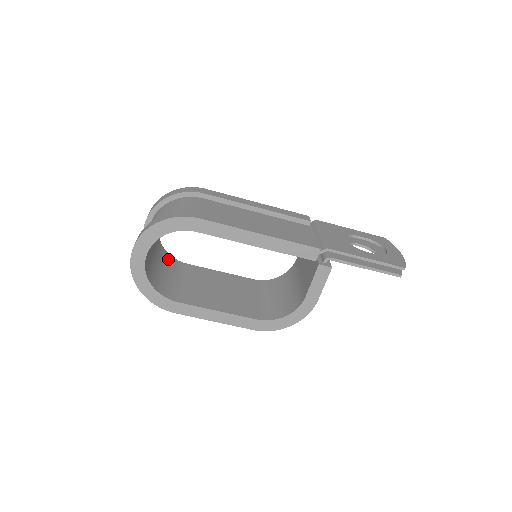
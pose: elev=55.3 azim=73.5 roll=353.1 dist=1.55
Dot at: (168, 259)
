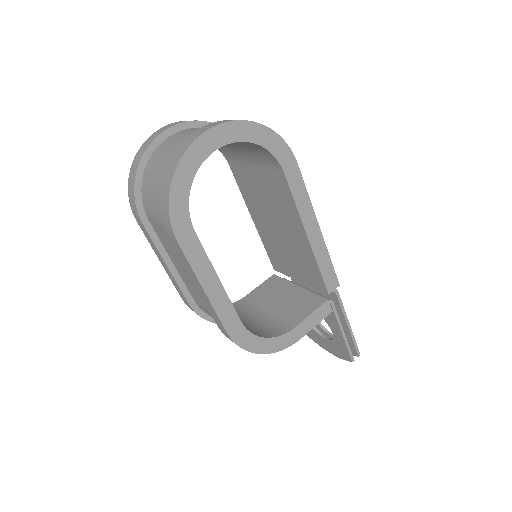
Dot at: occluded
